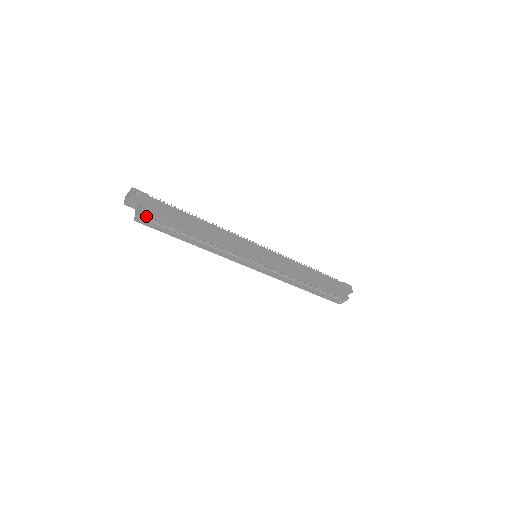
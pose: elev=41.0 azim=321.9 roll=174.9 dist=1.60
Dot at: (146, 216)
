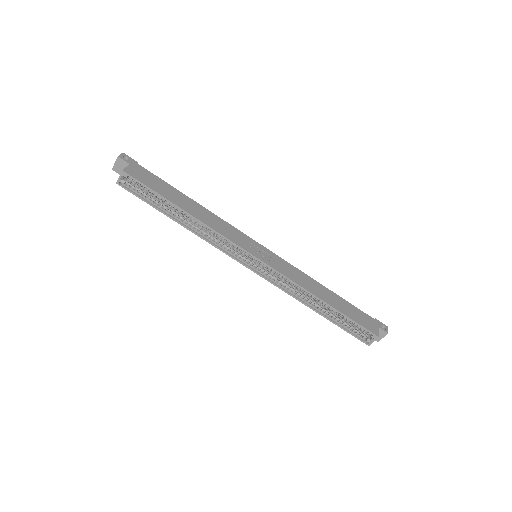
Dot at: (130, 181)
